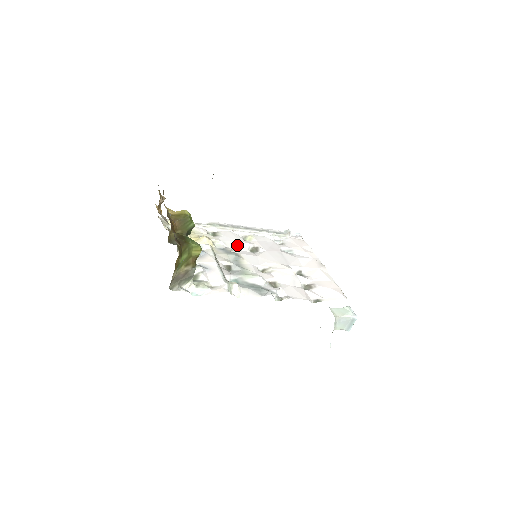
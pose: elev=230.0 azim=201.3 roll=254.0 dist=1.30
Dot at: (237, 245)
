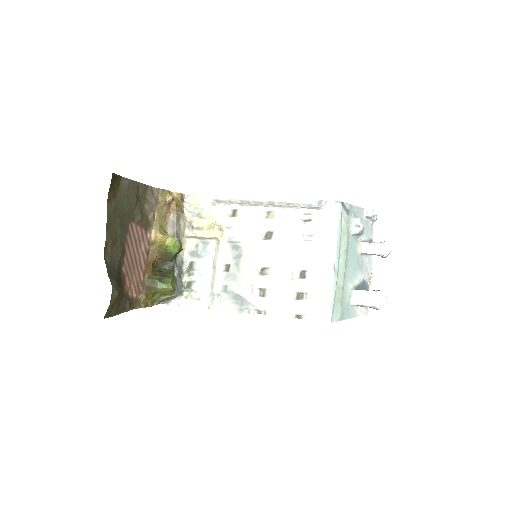
Dot at: (250, 231)
